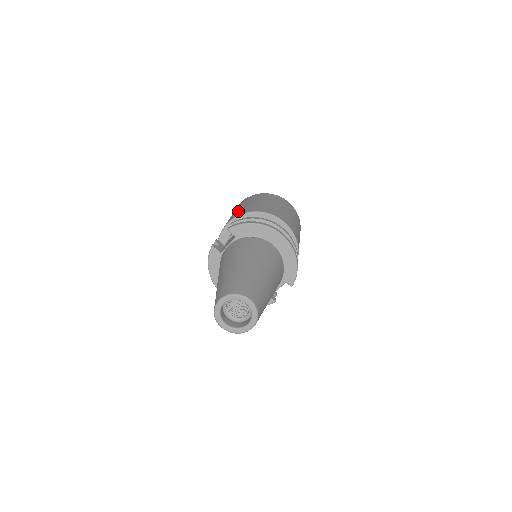
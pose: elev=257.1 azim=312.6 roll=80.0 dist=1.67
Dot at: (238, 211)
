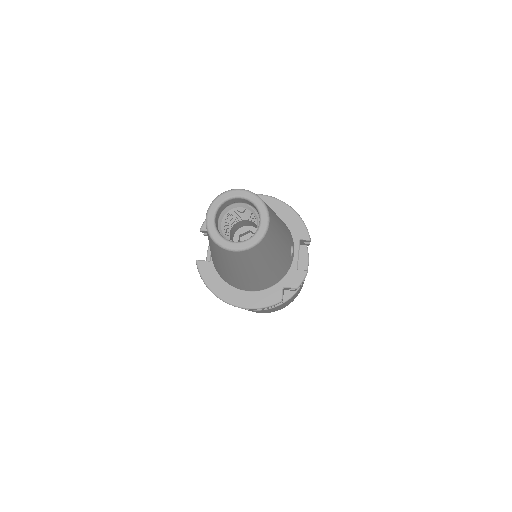
Dot at: occluded
